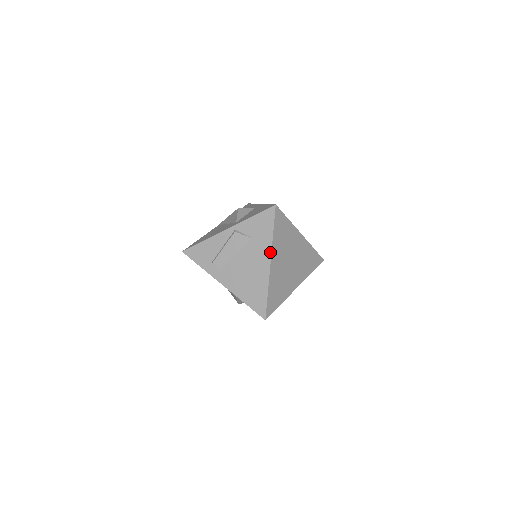
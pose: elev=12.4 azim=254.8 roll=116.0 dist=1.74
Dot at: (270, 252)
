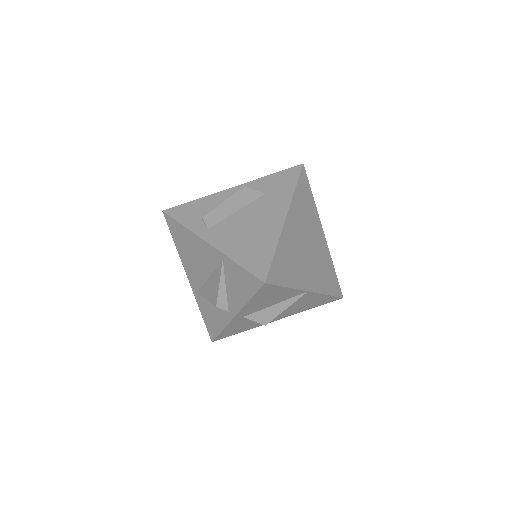
Dot at: (288, 206)
